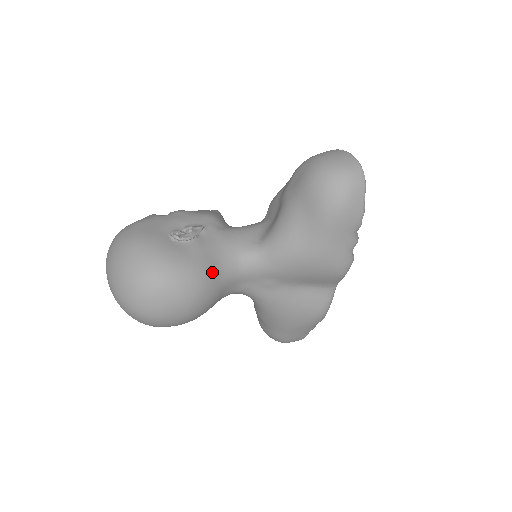
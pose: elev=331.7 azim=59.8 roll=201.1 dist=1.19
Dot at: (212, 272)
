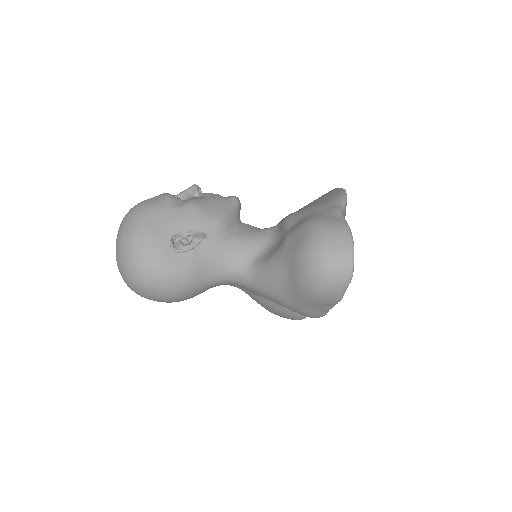
Dot at: (198, 281)
